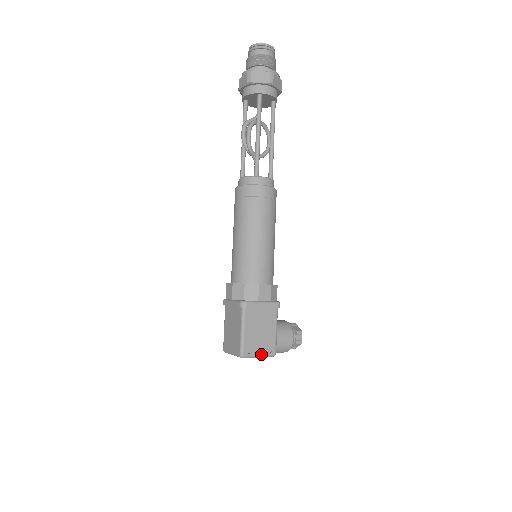
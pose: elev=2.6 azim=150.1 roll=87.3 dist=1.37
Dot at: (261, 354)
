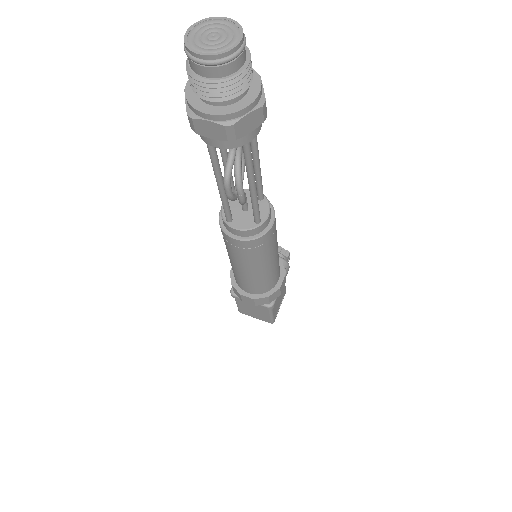
Dot at: occluded
